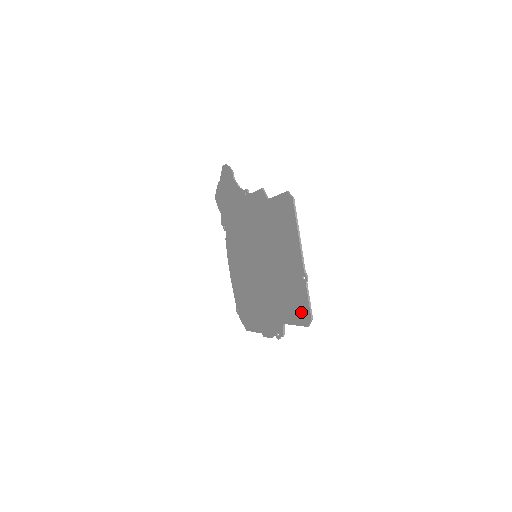
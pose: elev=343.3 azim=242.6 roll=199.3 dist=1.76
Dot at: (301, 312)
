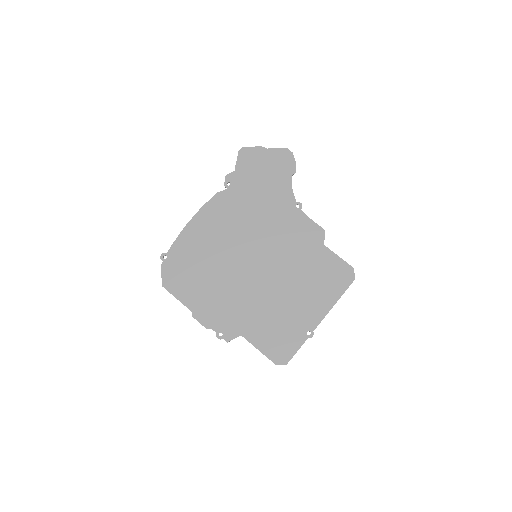
Dot at: (279, 349)
